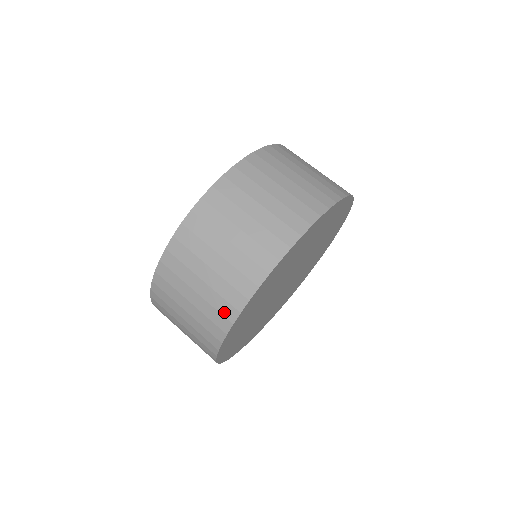
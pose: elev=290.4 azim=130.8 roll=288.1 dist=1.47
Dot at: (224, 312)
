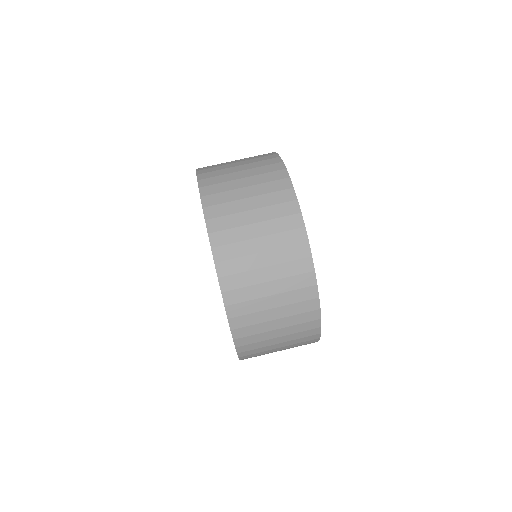
Dot at: (291, 226)
